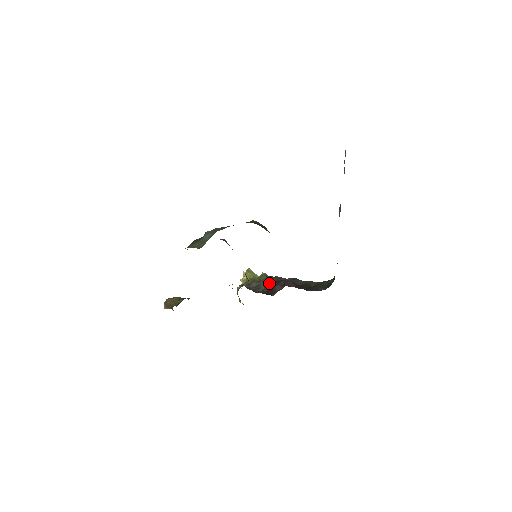
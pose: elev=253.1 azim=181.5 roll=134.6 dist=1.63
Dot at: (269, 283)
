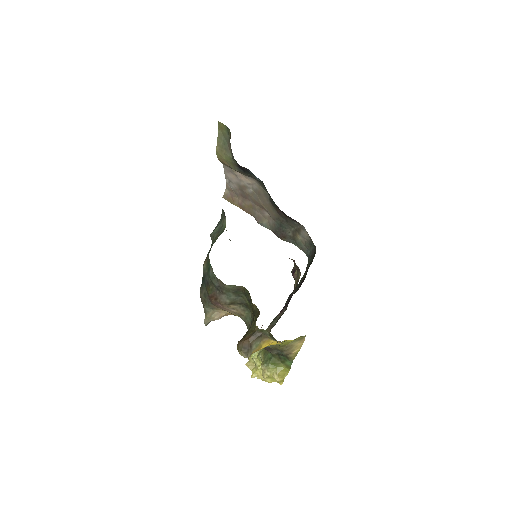
Dot at: occluded
